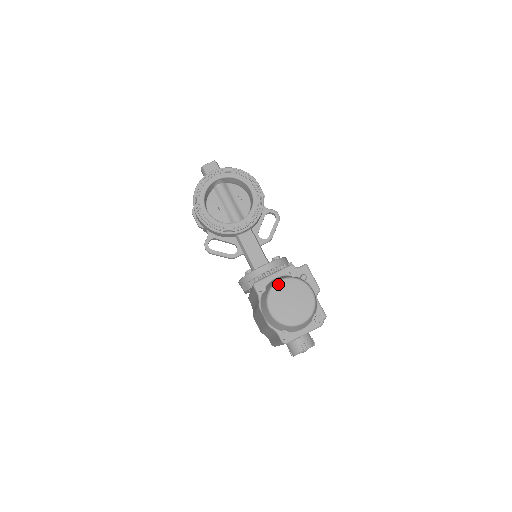
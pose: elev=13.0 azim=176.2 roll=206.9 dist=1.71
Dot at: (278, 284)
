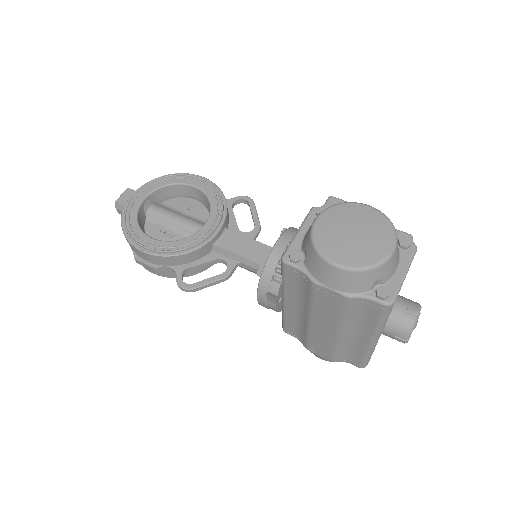
Dot at: (317, 225)
